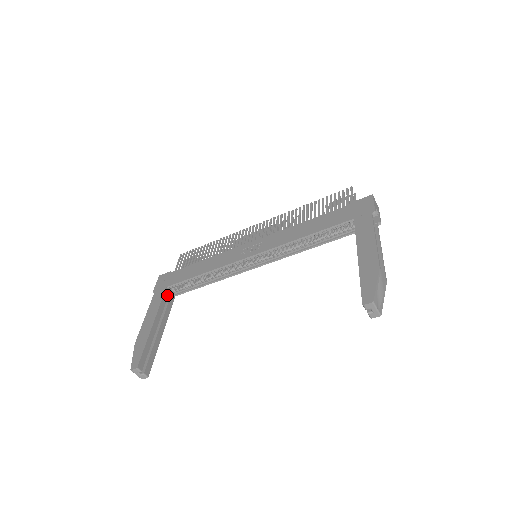
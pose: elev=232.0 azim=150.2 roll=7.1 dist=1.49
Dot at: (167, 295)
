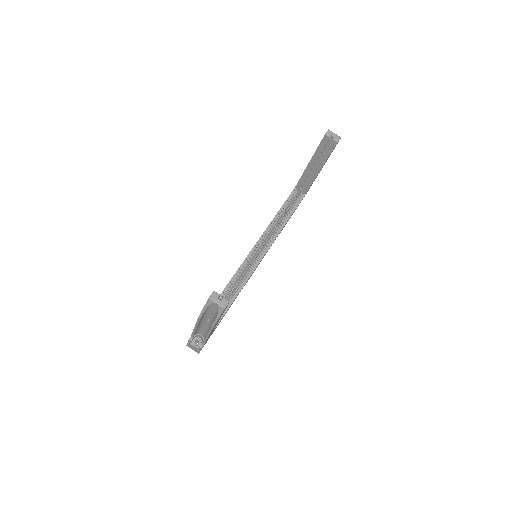
Dot at: occluded
